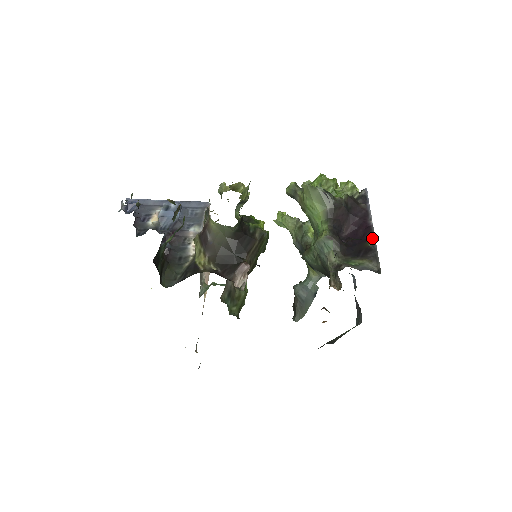
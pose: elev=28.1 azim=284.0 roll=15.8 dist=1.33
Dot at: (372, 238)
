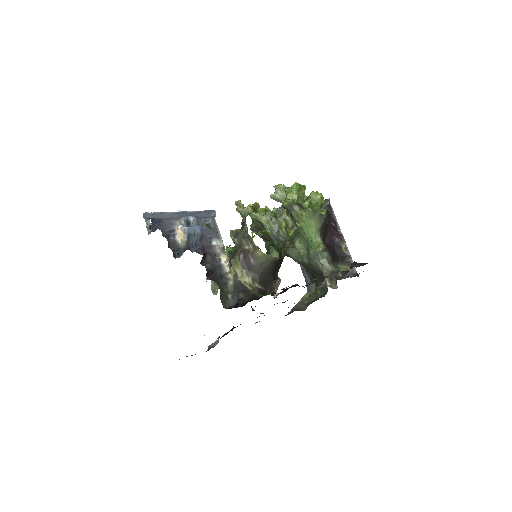
Dot at: (345, 246)
